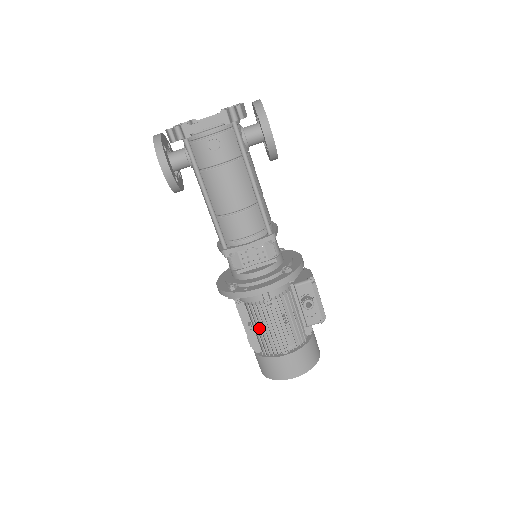
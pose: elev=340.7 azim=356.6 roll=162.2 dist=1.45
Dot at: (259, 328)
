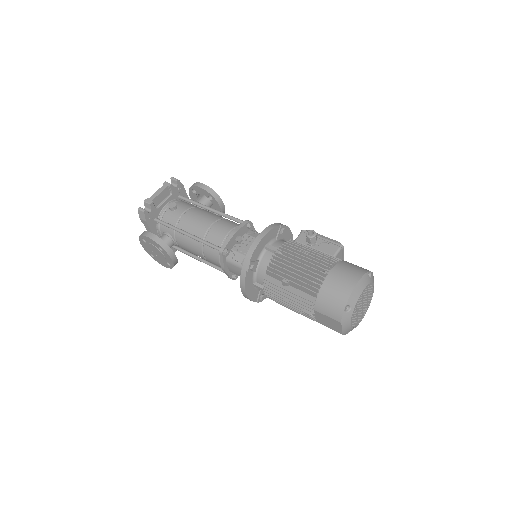
Dot at: (293, 279)
